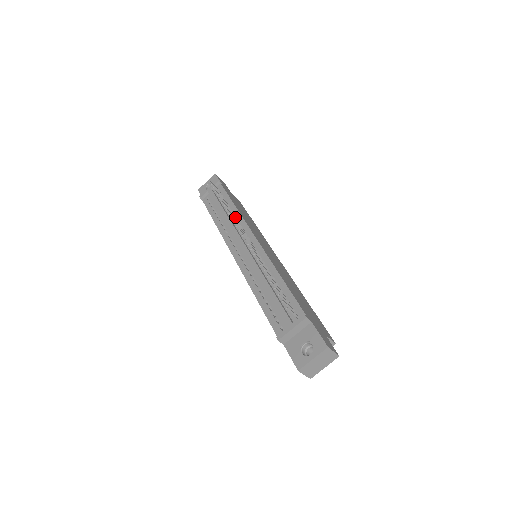
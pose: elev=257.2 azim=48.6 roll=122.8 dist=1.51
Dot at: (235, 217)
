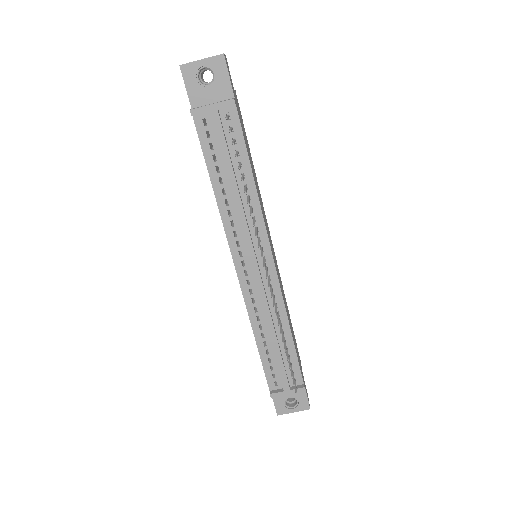
Dot at: (252, 209)
